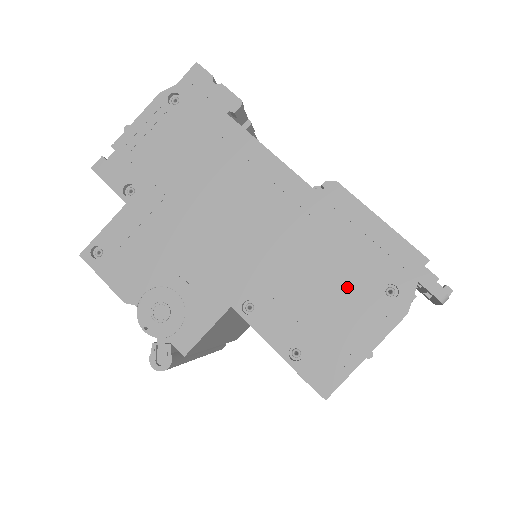
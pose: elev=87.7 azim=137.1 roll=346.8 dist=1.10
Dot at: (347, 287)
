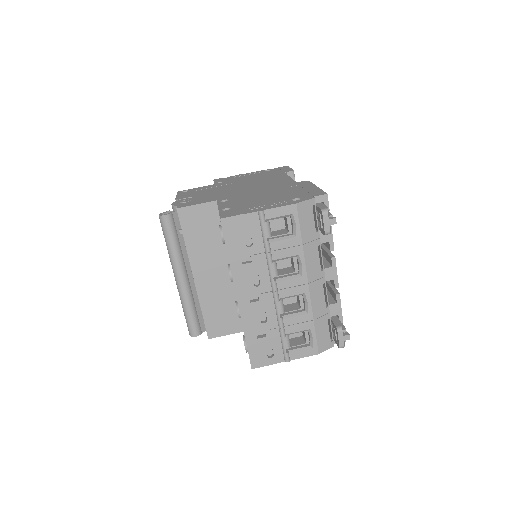
Dot at: (277, 198)
